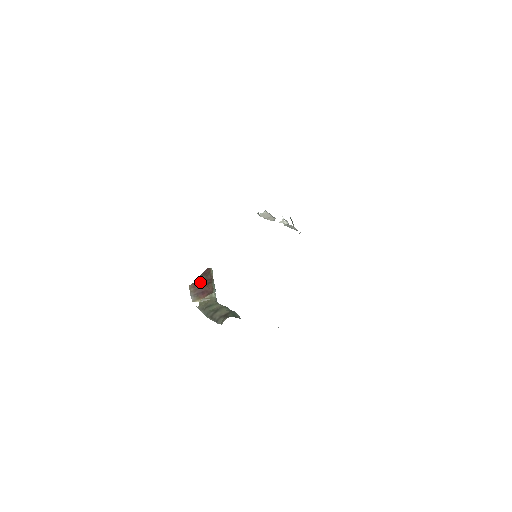
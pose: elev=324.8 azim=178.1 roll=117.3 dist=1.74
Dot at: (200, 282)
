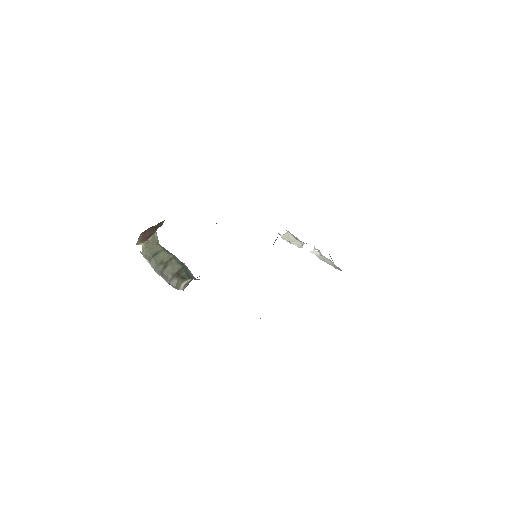
Dot at: (150, 229)
